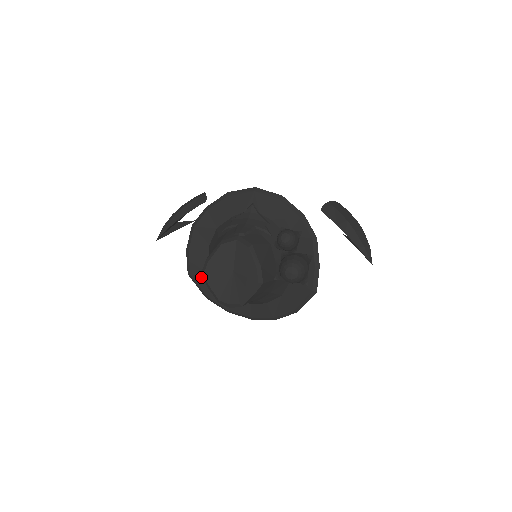
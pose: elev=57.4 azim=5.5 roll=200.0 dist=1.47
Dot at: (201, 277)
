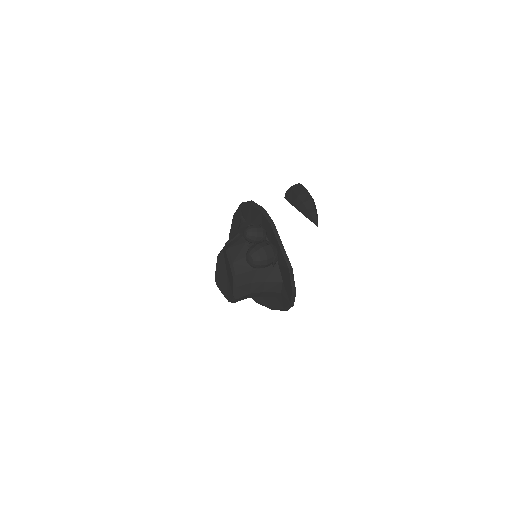
Dot at: occluded
